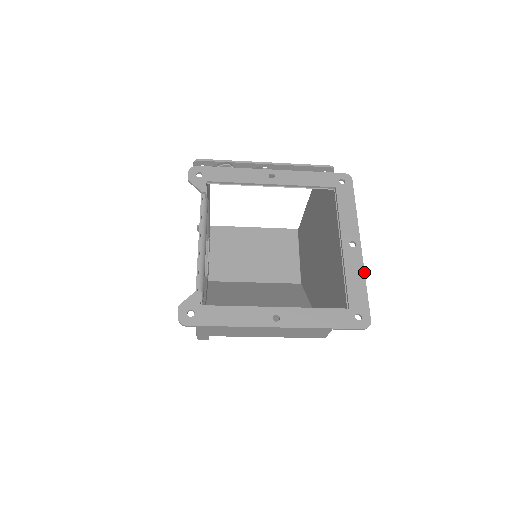
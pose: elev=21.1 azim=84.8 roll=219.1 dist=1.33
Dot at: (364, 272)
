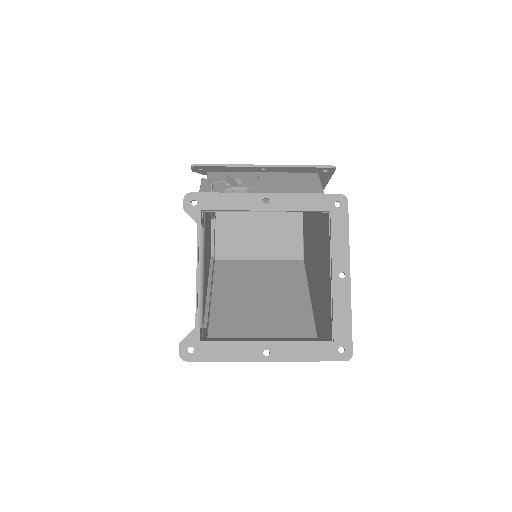
Dot at: occluded
